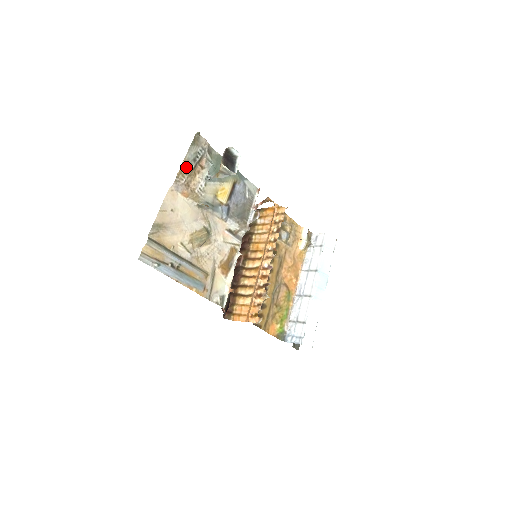
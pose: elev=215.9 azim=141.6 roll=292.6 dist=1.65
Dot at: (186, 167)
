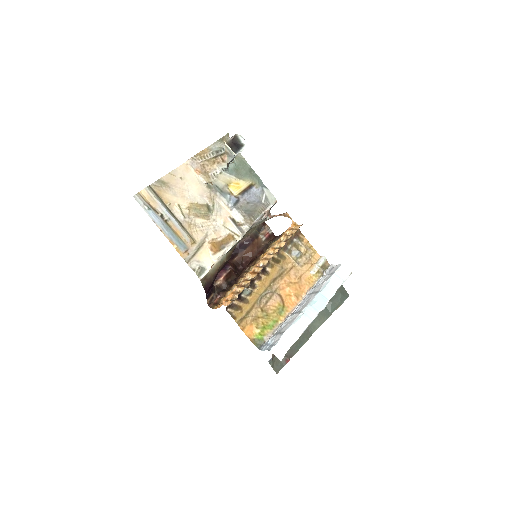
Dot at: (207, 153)
